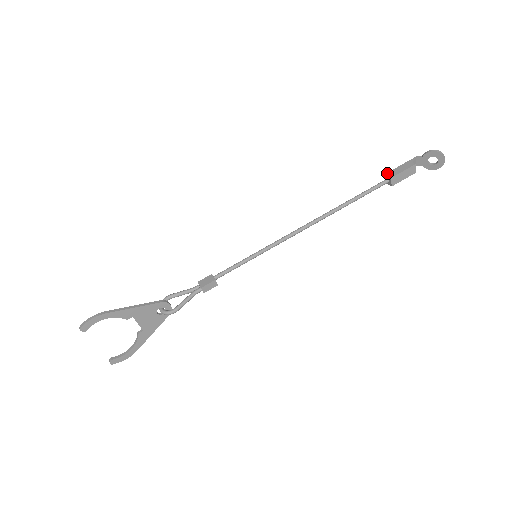
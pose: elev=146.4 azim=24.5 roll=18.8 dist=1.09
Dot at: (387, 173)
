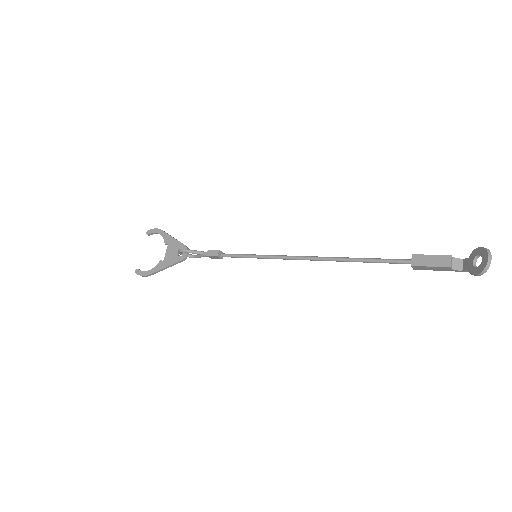
Dot at: occluded
